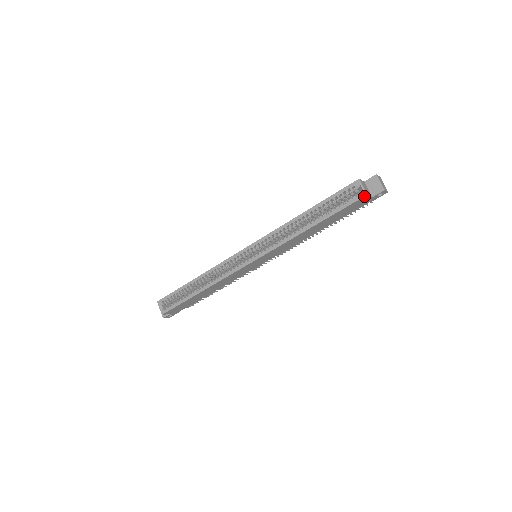
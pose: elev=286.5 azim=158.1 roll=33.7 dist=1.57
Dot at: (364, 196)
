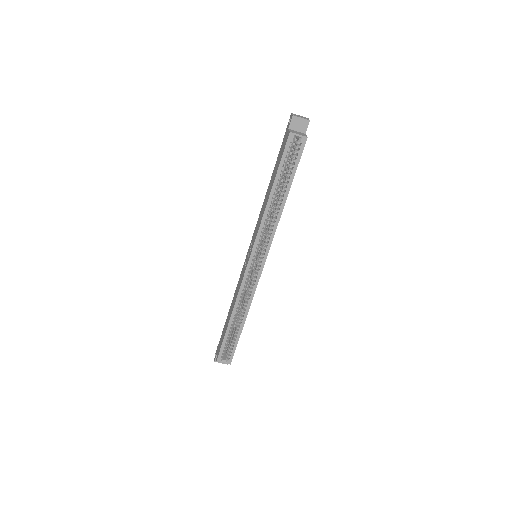
Dot at: (306, 140)
